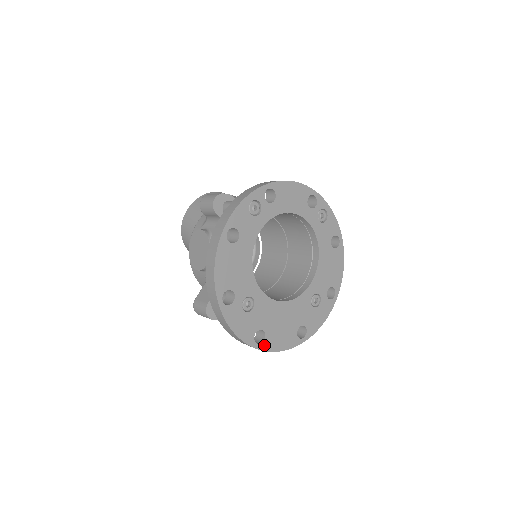
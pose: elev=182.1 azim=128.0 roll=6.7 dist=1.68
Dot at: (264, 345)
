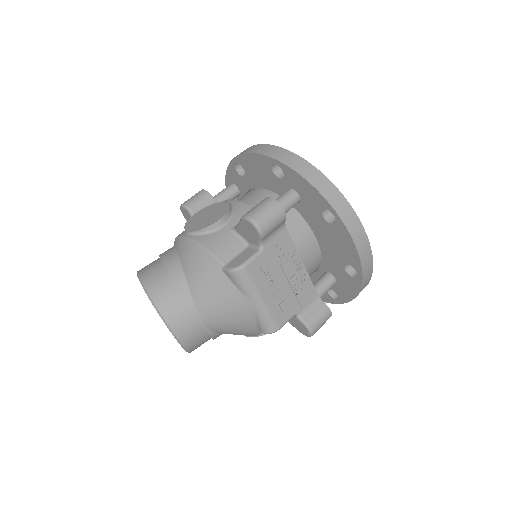
Dot at: occluded
